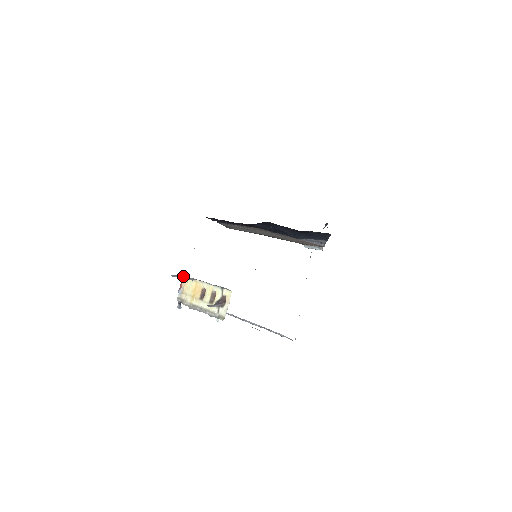
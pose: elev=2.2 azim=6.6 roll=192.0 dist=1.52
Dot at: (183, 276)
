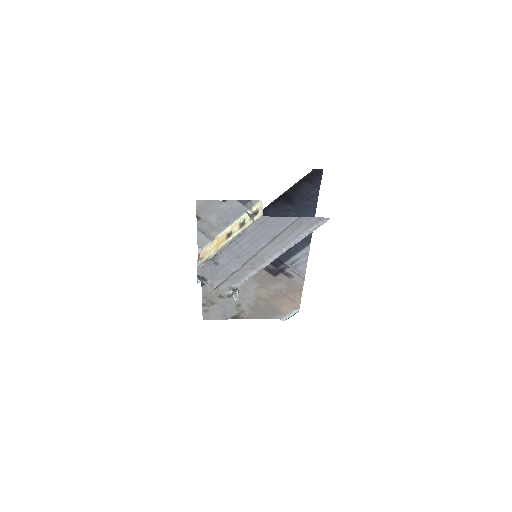
Dot at: (199, 251)
